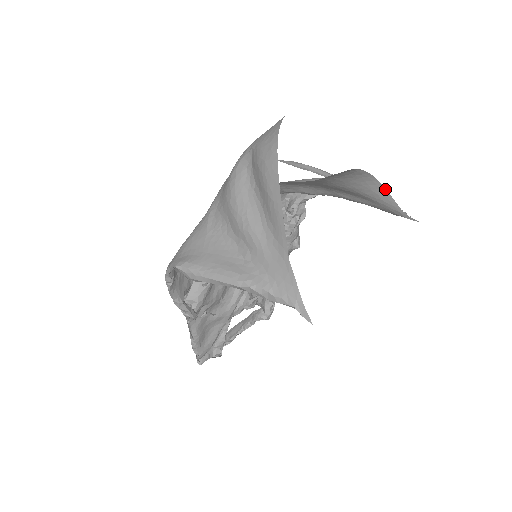
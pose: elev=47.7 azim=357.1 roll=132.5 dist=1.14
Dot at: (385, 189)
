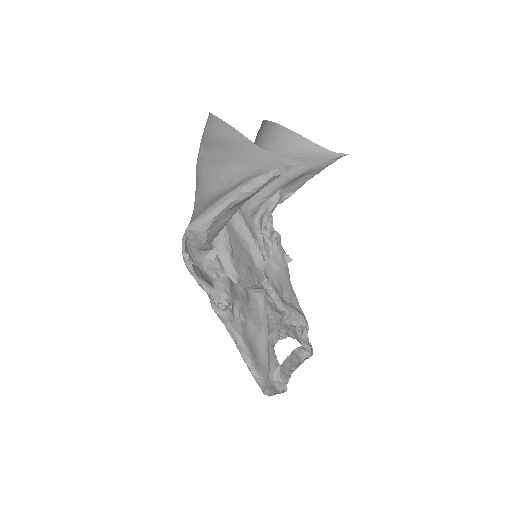
Dot at: (308, 140)
